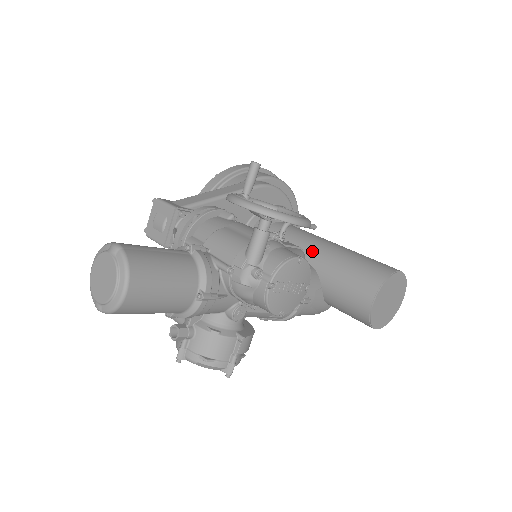
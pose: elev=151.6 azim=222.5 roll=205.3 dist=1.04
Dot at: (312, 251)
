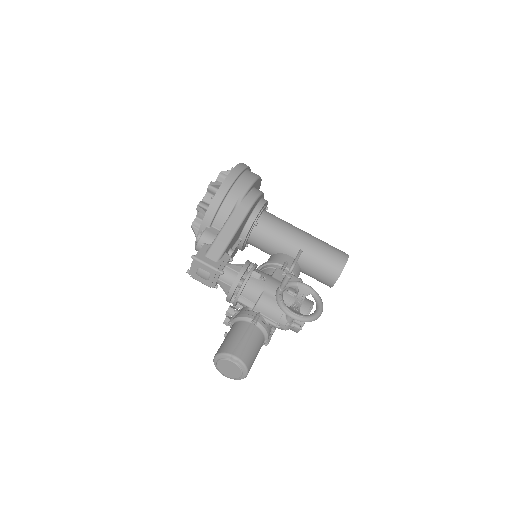
Dot at: (293, 248)
